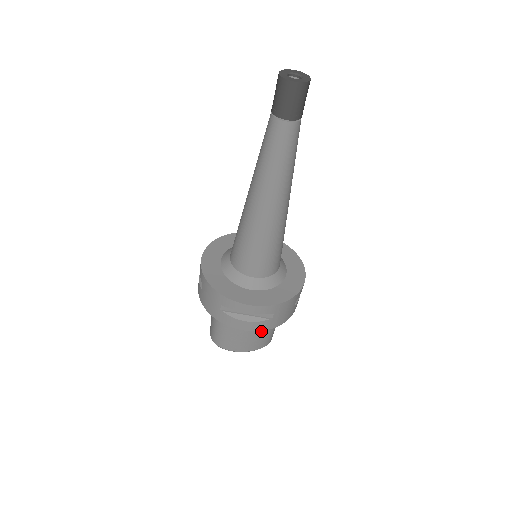
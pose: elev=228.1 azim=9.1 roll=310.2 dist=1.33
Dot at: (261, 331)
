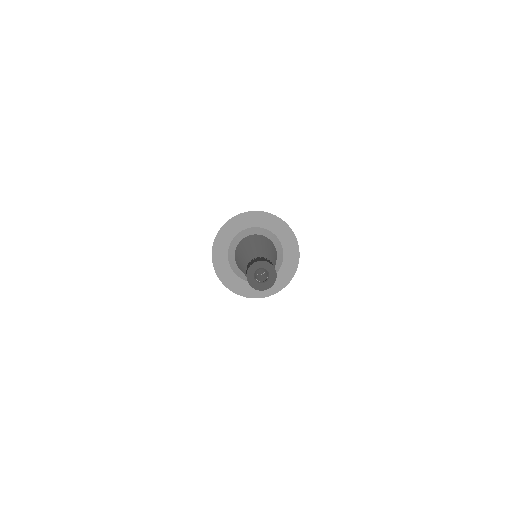
Dot at: occluded
